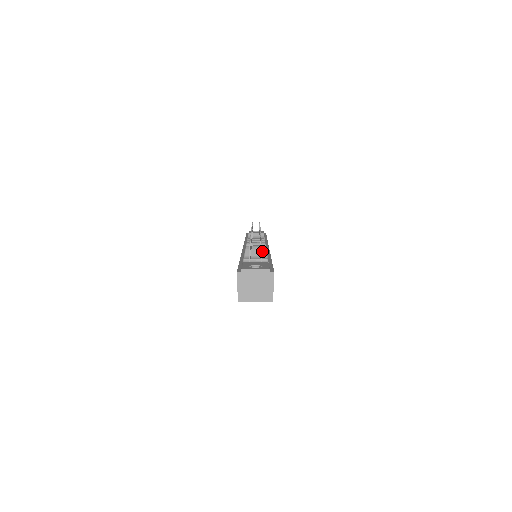
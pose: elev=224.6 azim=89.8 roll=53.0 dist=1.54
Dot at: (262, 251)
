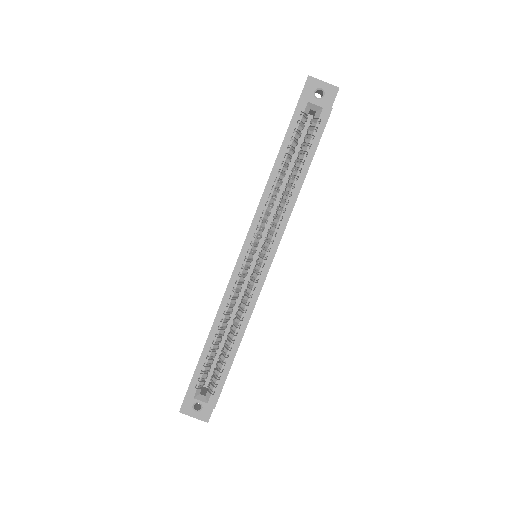
Dot at: occluded
